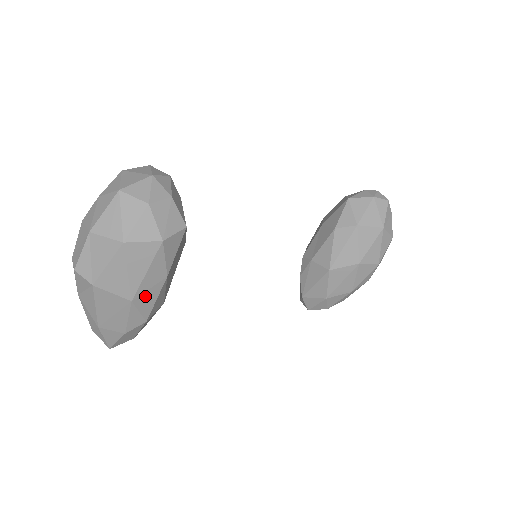
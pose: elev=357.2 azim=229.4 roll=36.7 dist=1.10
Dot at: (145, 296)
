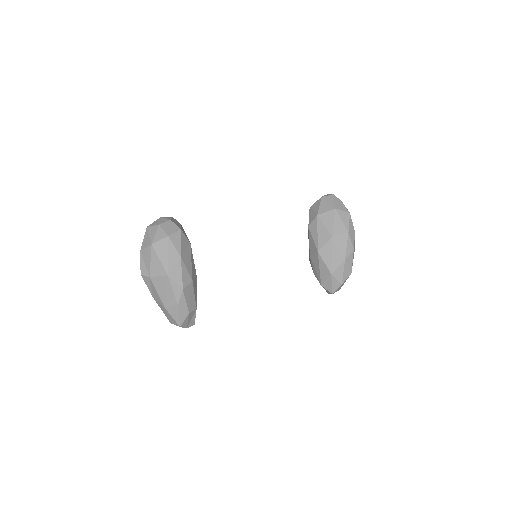
Dot at: (174, 271)
